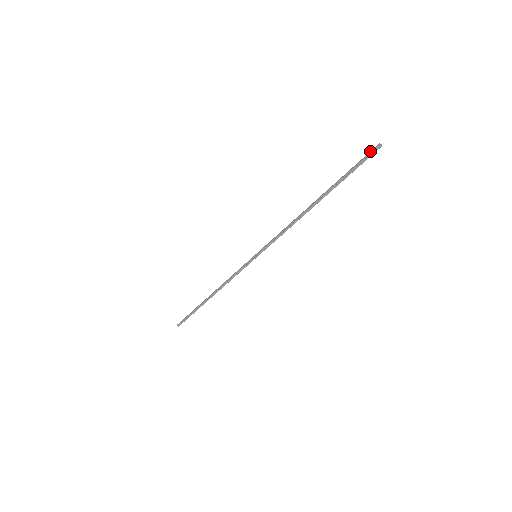
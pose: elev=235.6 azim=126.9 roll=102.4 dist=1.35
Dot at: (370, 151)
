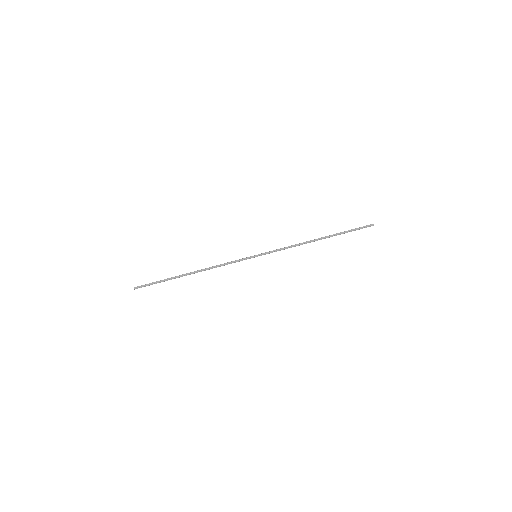
Dot at: (367, 225)
